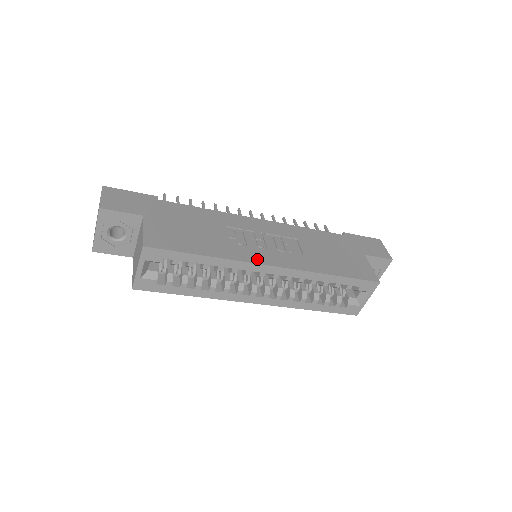
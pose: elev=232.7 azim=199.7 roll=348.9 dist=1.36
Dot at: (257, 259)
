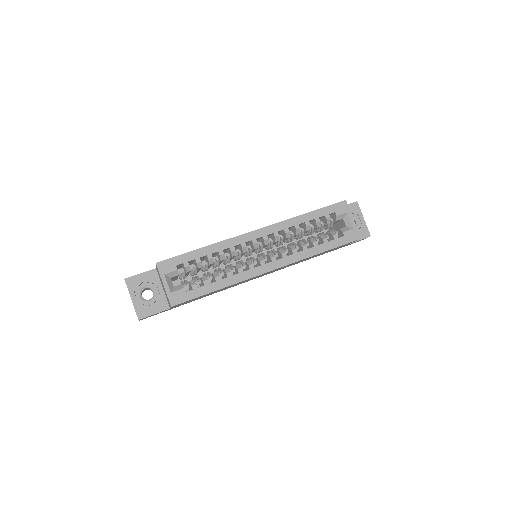
Dot at: occluded
